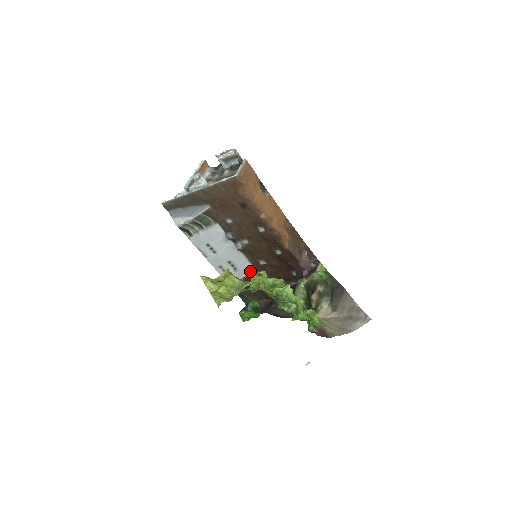
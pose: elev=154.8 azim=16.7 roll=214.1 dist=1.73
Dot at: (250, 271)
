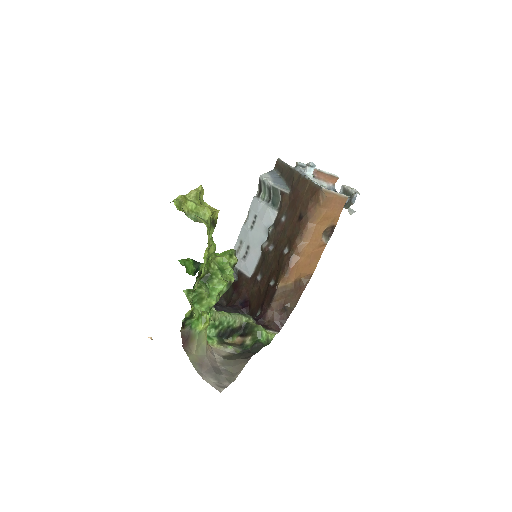
Dot at: (248, 273)
